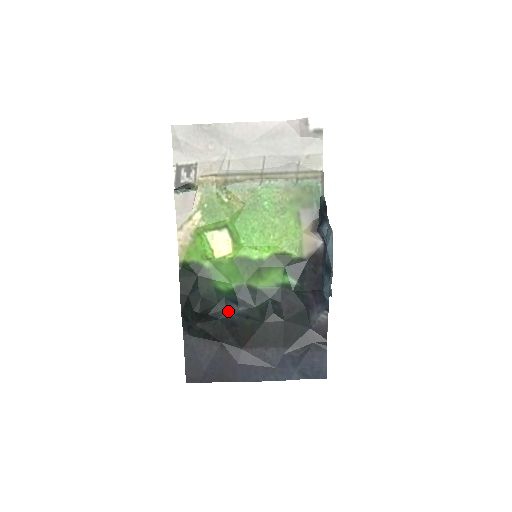
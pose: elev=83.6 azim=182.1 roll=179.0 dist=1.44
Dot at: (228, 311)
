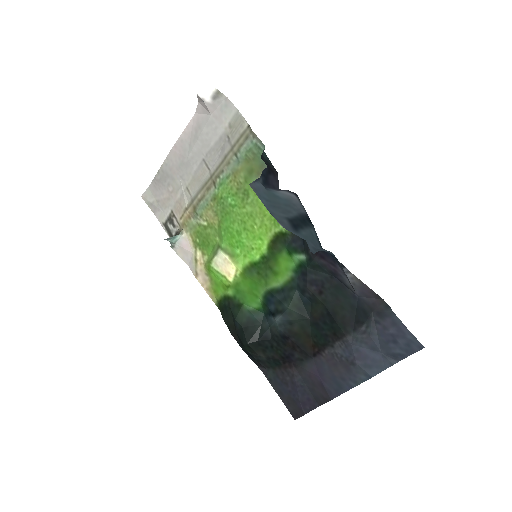
Dot at: (272, 327)
